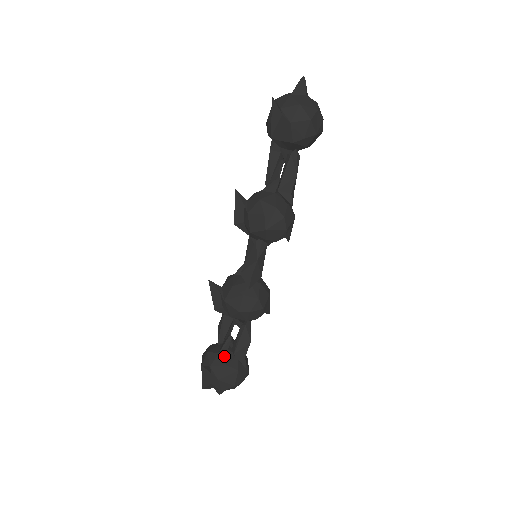
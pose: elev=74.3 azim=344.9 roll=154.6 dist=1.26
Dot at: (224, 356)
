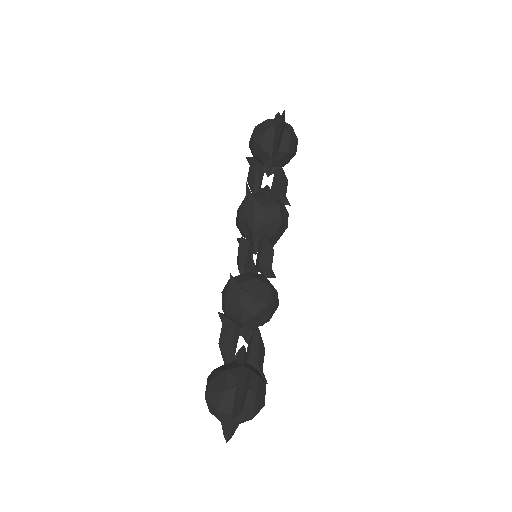
Dot at: (250, 368)
